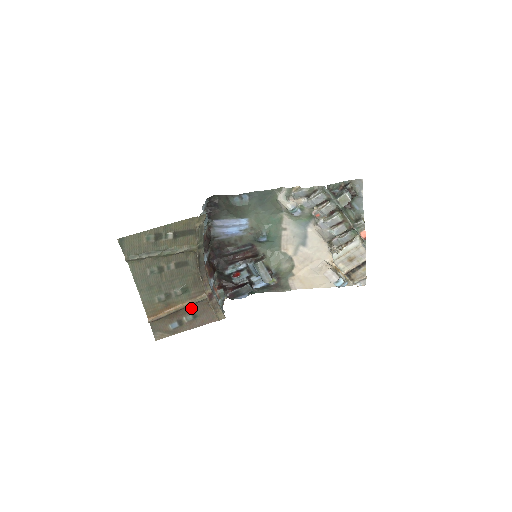
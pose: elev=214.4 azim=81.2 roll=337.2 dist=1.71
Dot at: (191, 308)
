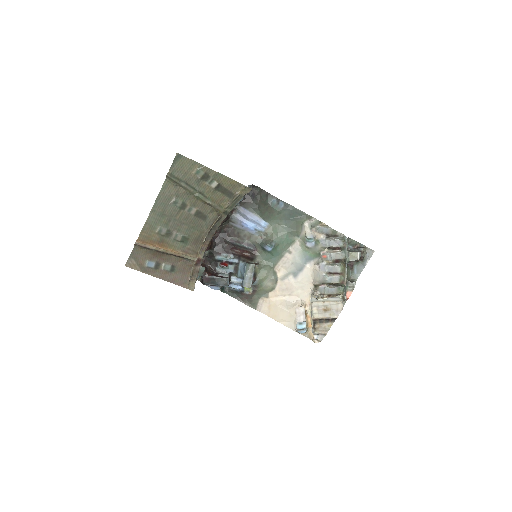
Dot at: (176, 260)
